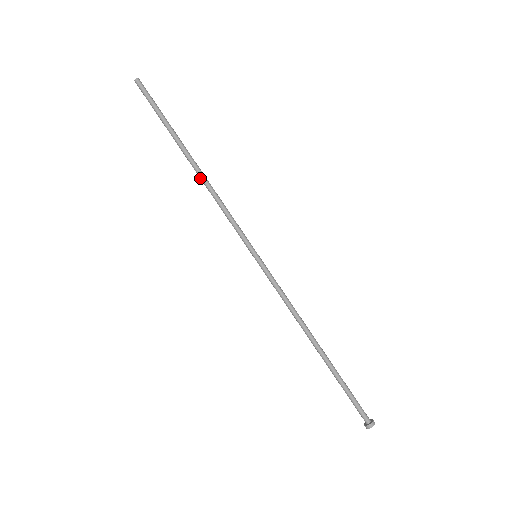
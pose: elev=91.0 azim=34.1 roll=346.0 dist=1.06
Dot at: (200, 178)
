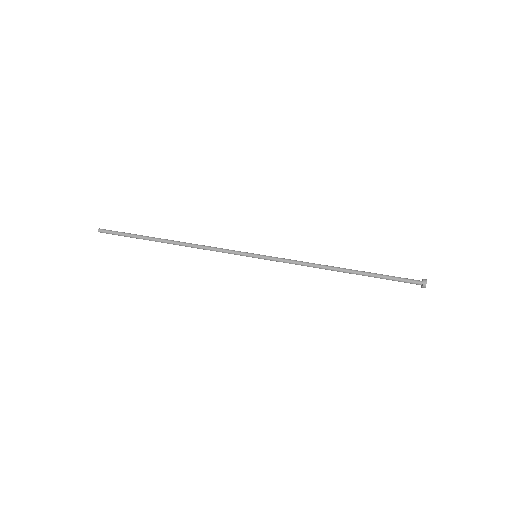
Dot at: (182, 244)
